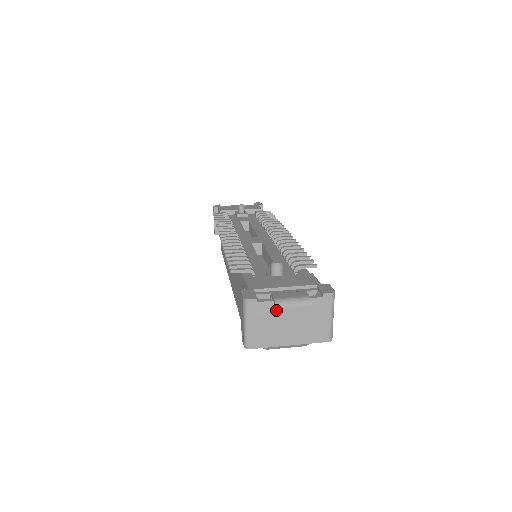
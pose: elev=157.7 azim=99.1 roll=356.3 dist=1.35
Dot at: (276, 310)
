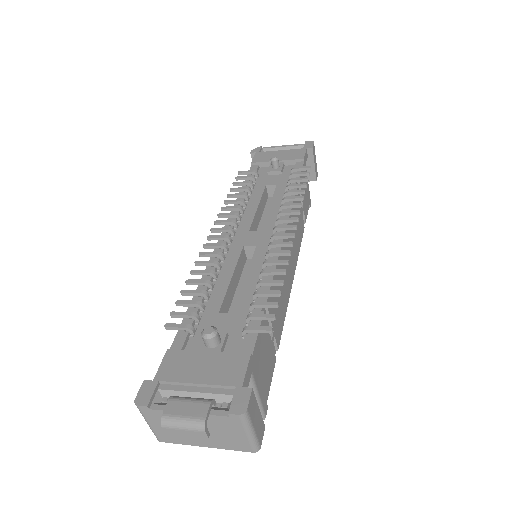
Dot at: (163, 429)
